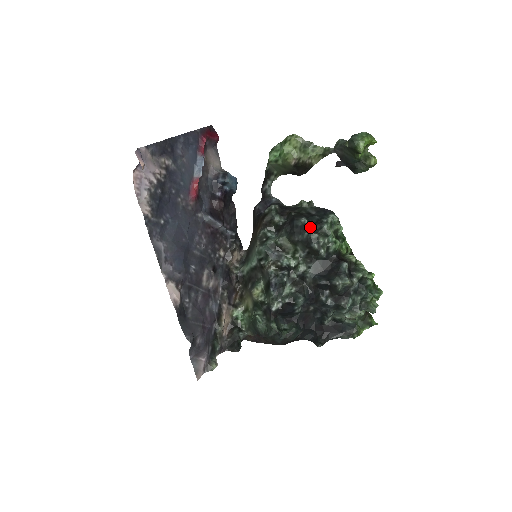
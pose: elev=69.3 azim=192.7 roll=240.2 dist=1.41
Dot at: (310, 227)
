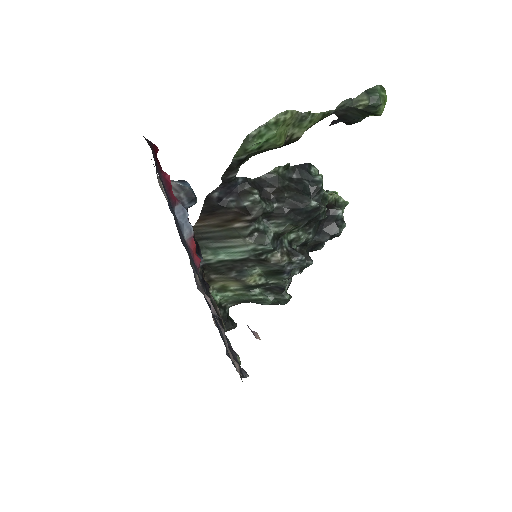
Dot at: occluded
